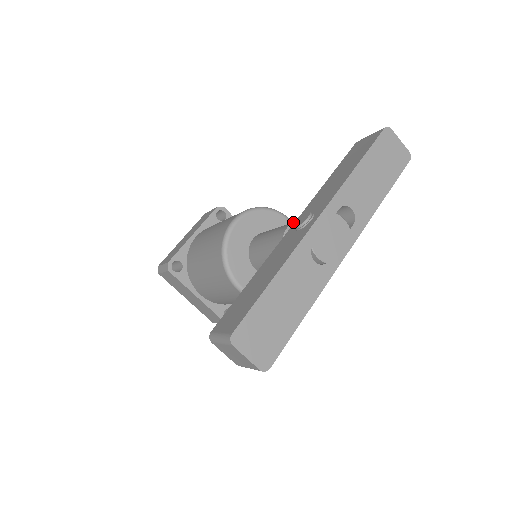
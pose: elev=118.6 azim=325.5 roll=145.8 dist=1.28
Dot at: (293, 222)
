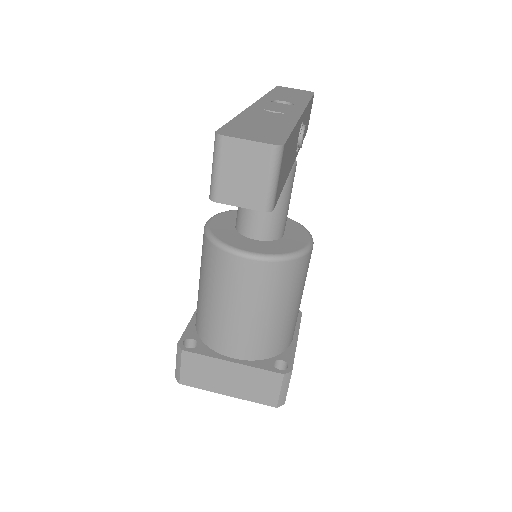
Dot at: occluded
